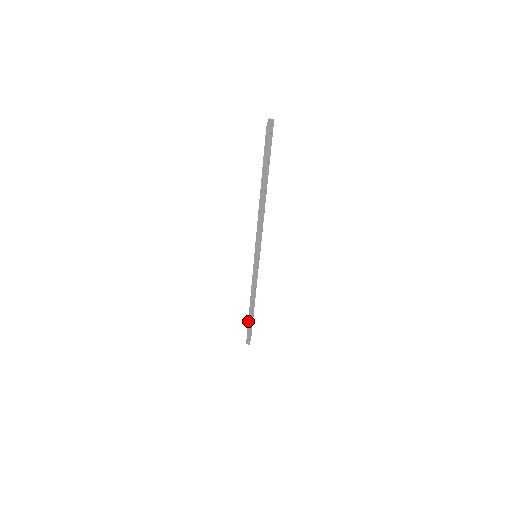
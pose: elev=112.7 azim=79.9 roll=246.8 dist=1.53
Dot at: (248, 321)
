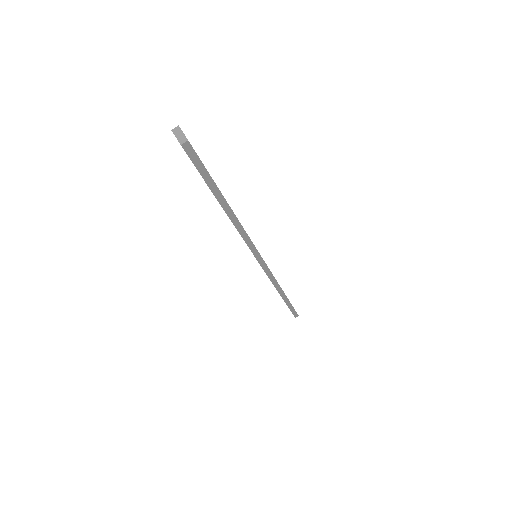
Dot at: (286, 304)
